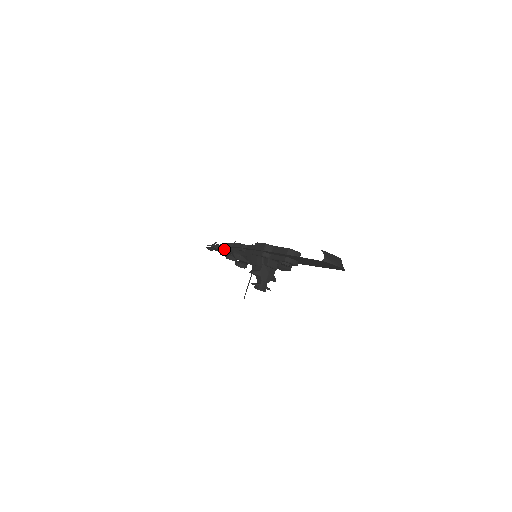
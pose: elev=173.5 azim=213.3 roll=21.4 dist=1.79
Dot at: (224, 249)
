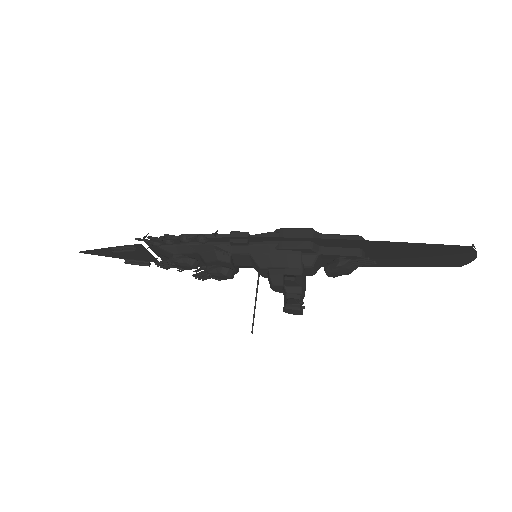
Dot at: (170, 247)
